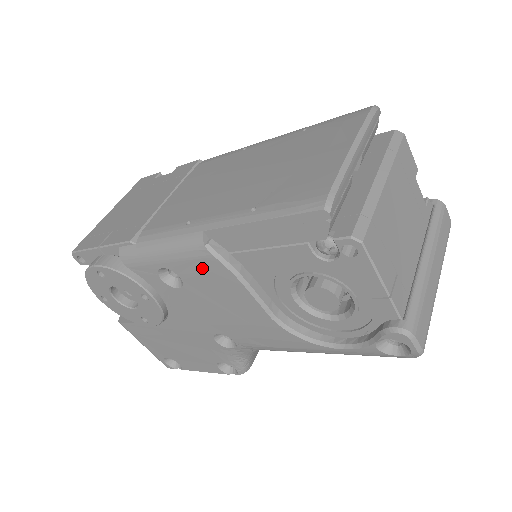
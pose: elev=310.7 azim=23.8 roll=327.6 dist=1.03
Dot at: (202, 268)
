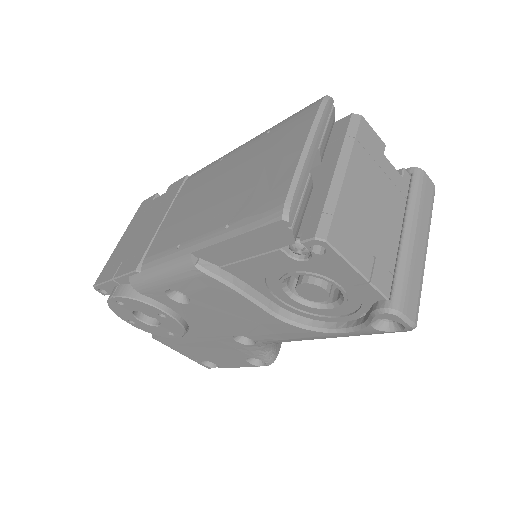
Dot at: (200, 285)
